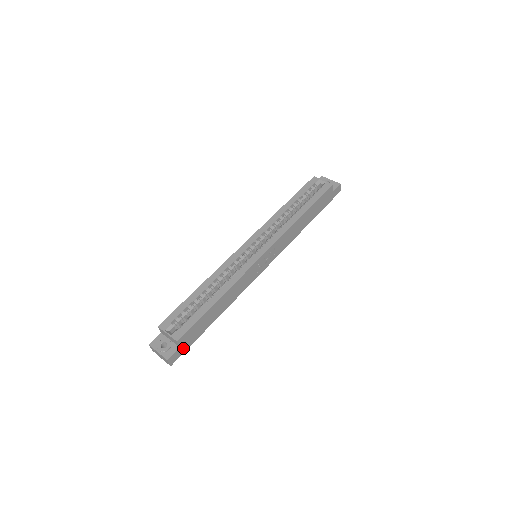
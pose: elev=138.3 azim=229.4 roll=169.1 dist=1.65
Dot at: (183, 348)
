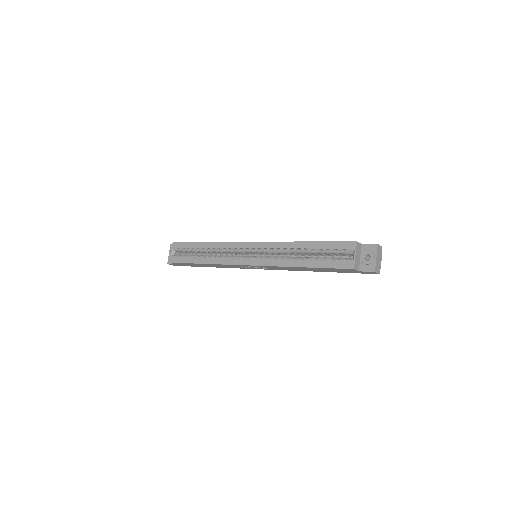
Dot at: (180, 265)
